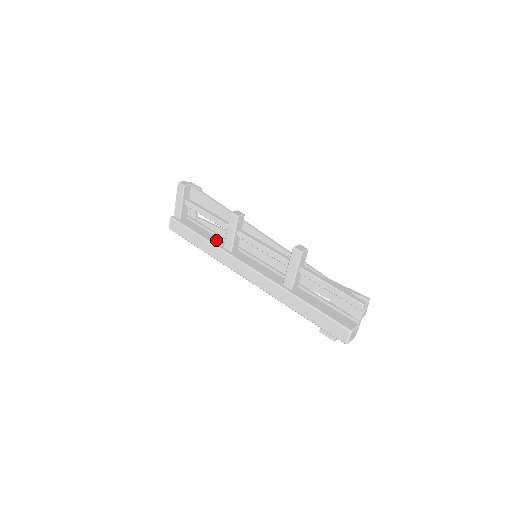
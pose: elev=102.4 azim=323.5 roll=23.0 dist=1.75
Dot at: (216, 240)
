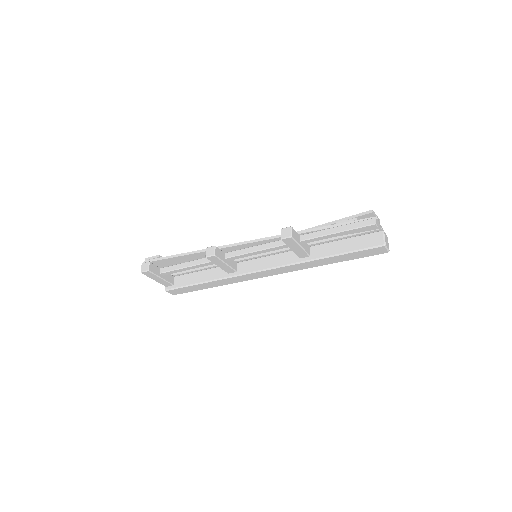
Dot at: (215, 273)
